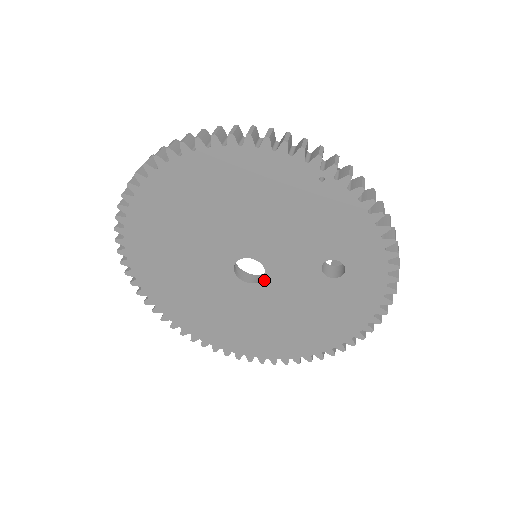
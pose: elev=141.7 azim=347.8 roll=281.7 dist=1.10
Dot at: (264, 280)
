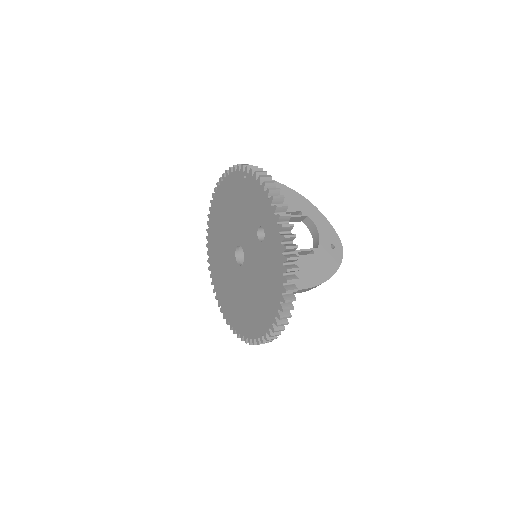
Dot at: (245, 260)
